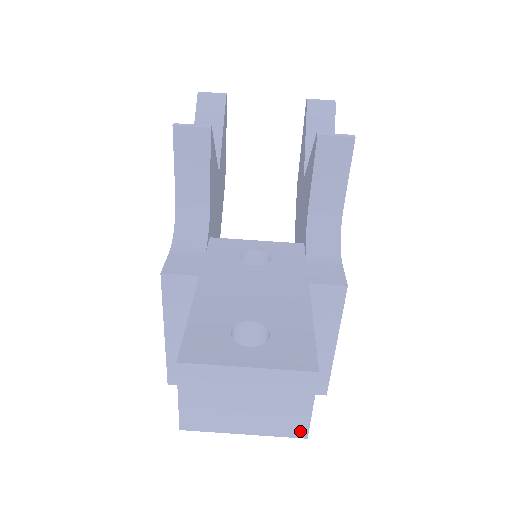
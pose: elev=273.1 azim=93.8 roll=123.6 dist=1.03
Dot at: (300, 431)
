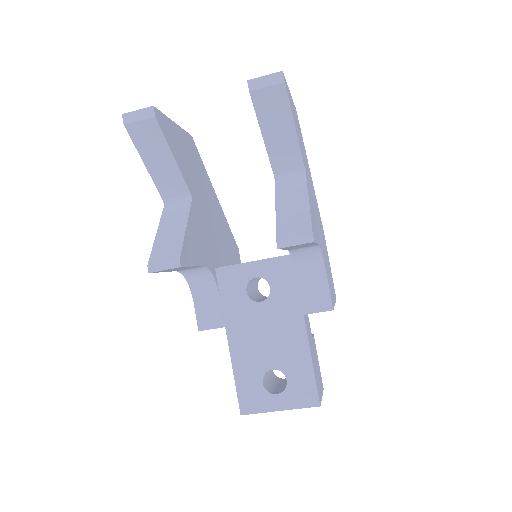
Dot at: occluded
